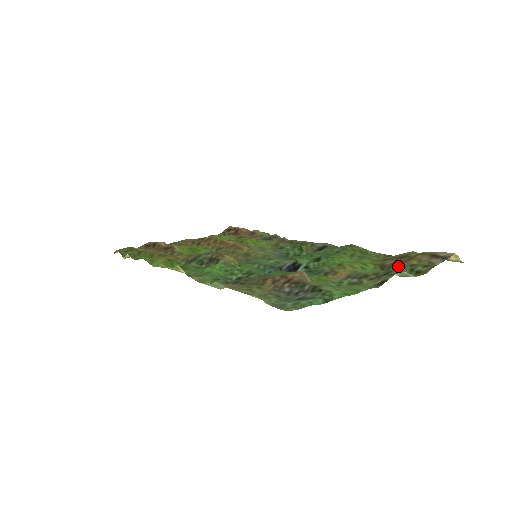
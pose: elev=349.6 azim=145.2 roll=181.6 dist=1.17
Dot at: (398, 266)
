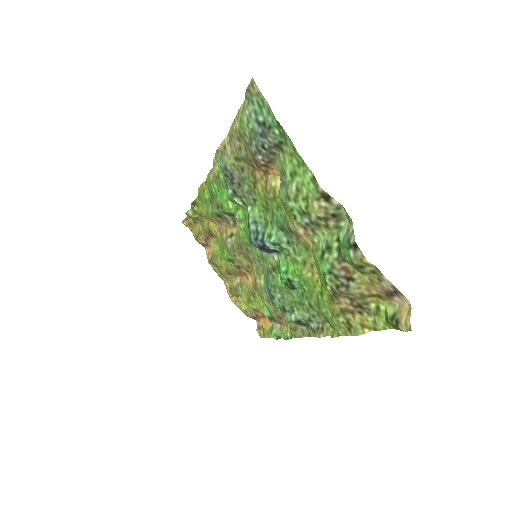
Dot at: (349, 291)
